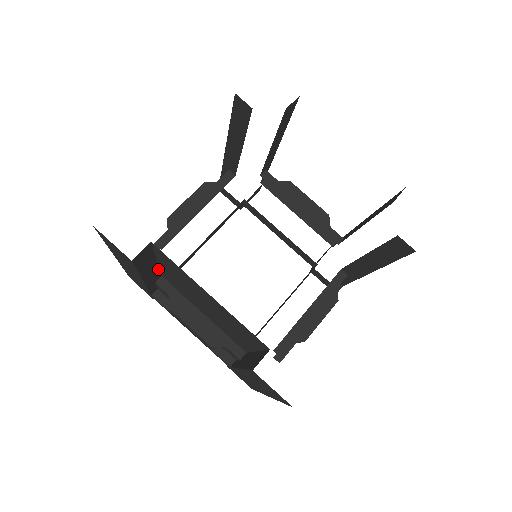
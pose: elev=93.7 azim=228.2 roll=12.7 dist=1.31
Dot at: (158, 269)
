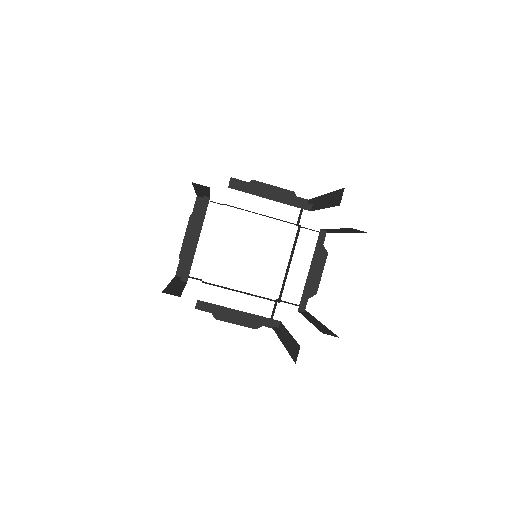
Dot at: occluded
